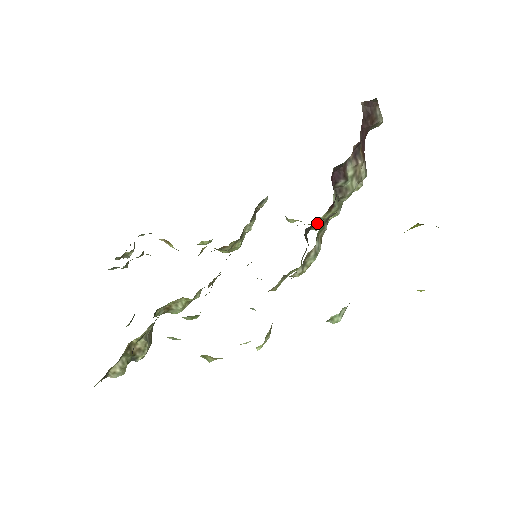
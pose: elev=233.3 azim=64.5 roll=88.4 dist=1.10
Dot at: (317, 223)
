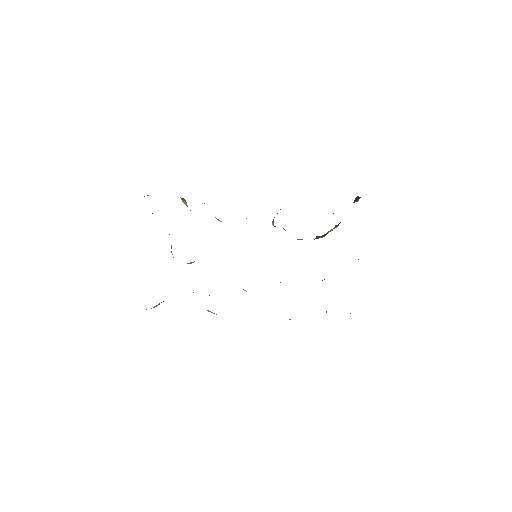
Dot at: occluded
